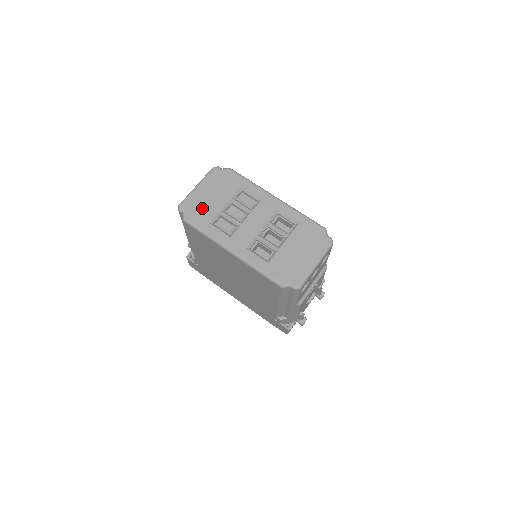
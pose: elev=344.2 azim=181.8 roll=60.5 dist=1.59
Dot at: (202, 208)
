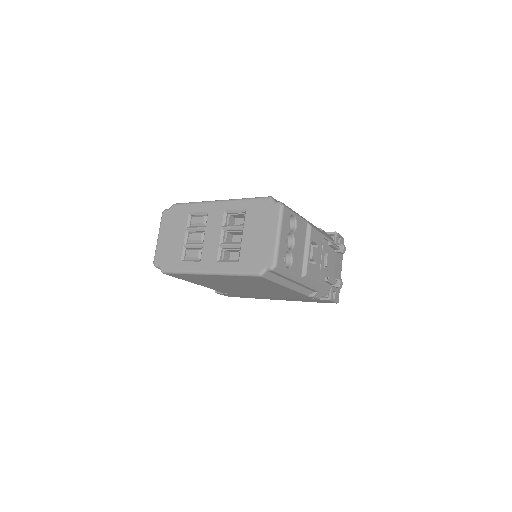
Dot at: (169, 253)
